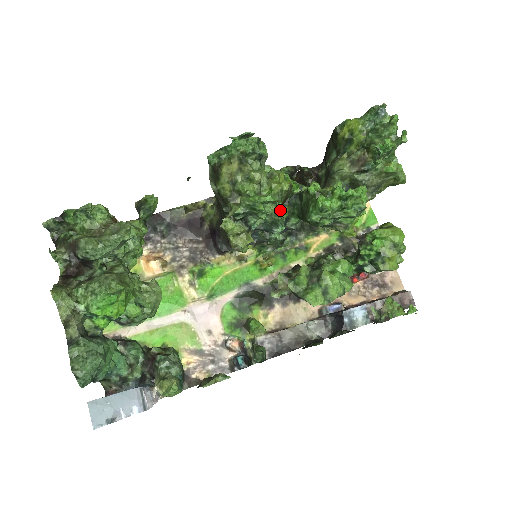
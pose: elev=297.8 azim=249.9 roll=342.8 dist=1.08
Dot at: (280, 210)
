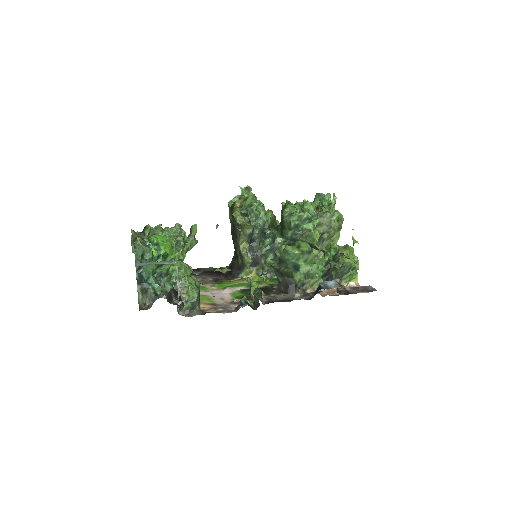
Dot at: (267, 213)
